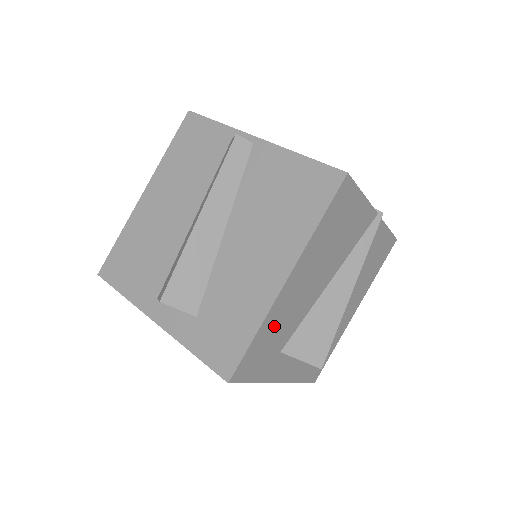
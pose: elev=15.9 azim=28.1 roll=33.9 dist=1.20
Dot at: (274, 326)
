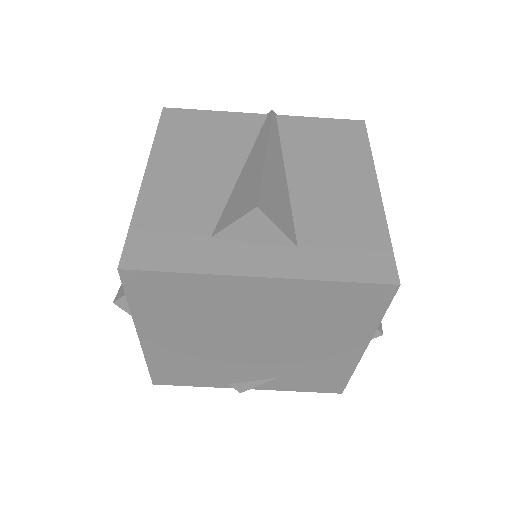
Dot at: (163, 213)
